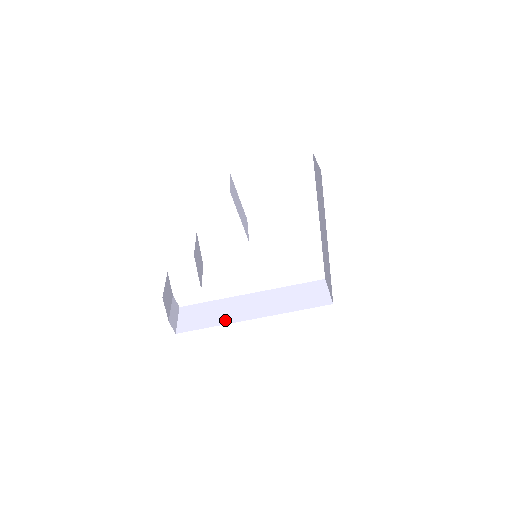
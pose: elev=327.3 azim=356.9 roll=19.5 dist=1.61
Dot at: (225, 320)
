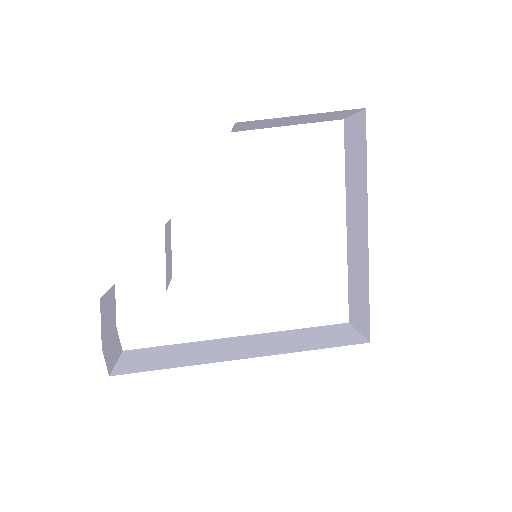
Dot at: (196, 360)
